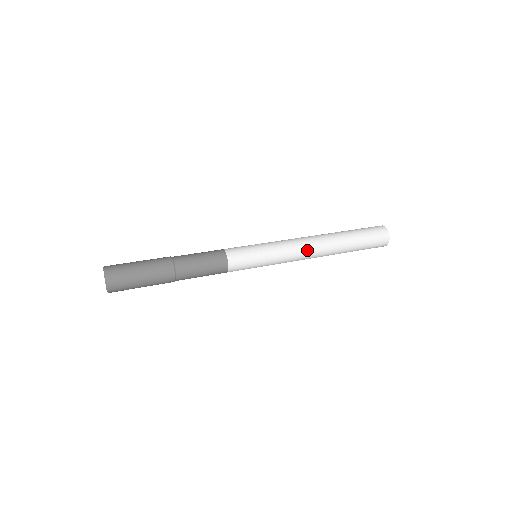
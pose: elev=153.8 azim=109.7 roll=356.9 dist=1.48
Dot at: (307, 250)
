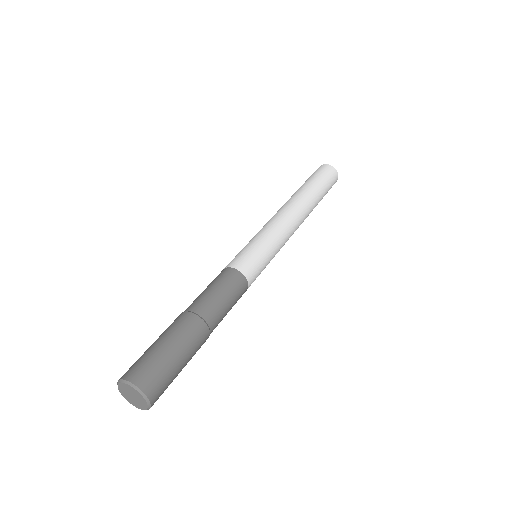
Dot at: (293, 233)
